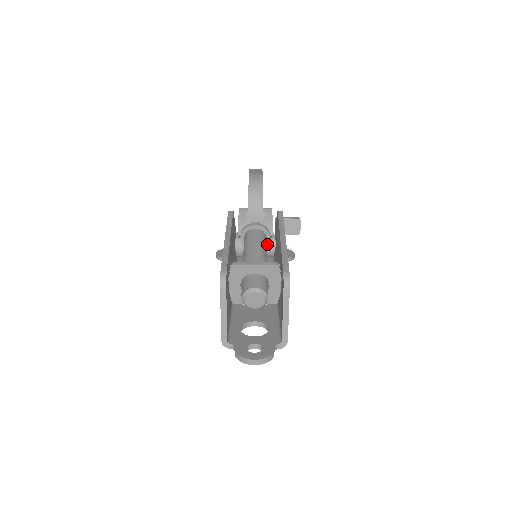
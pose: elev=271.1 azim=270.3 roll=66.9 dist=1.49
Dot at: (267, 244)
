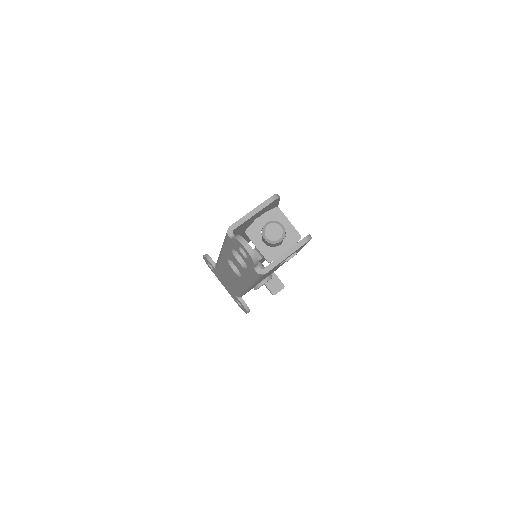
Dot at: occluded
